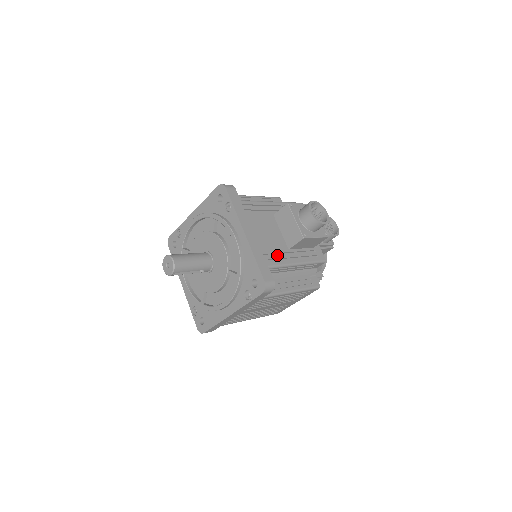
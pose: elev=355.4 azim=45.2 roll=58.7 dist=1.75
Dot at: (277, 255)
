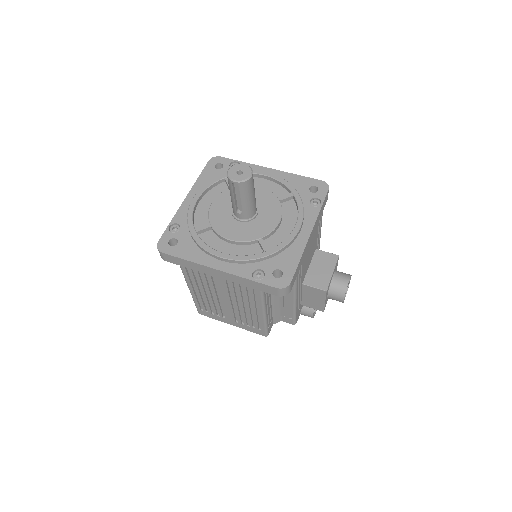
Dot at: occluded
